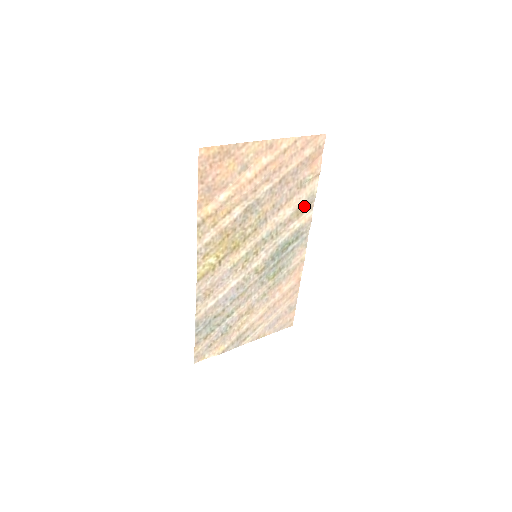
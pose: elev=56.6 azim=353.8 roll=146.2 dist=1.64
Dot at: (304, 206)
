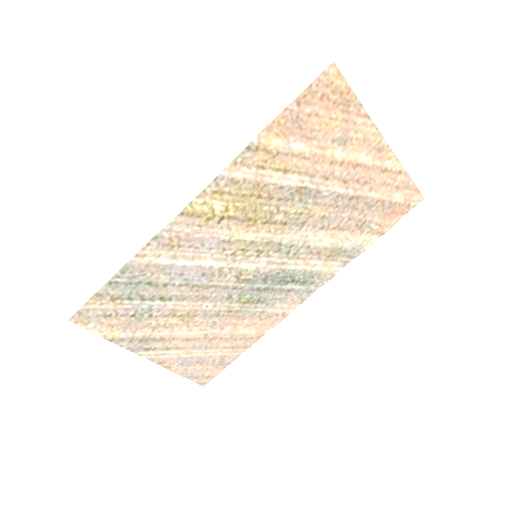
Dot at: (342, 253)
